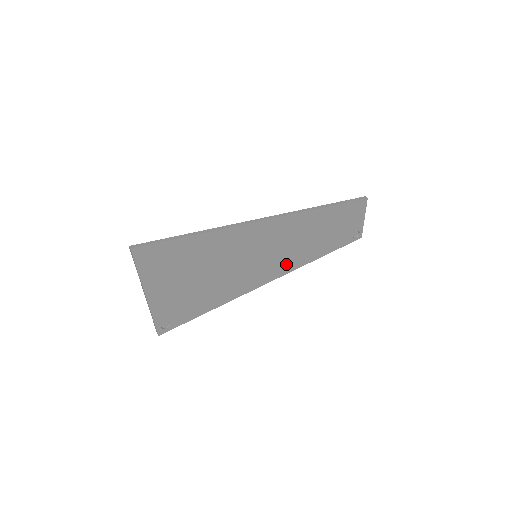
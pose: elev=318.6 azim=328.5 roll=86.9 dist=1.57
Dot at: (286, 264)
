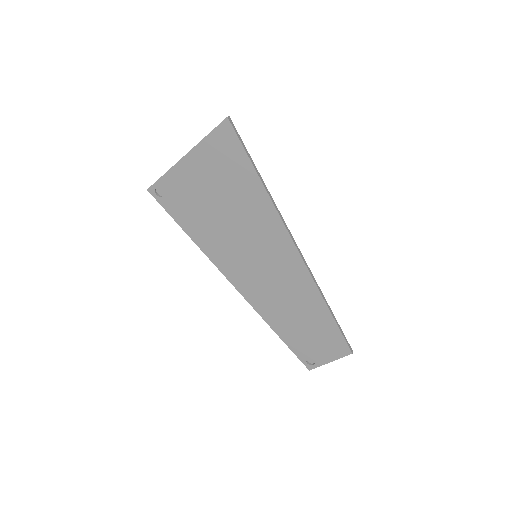
Dot at: (257, 295)
